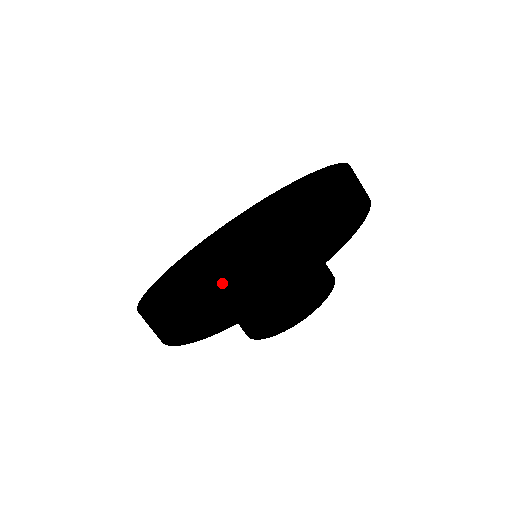
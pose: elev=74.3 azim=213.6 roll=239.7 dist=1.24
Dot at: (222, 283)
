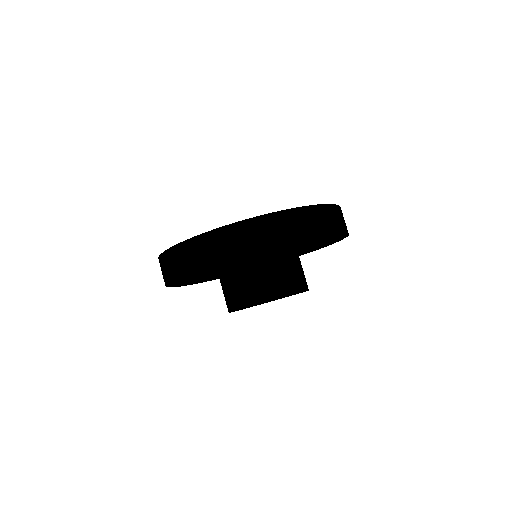
Dot at: (263, 217)
